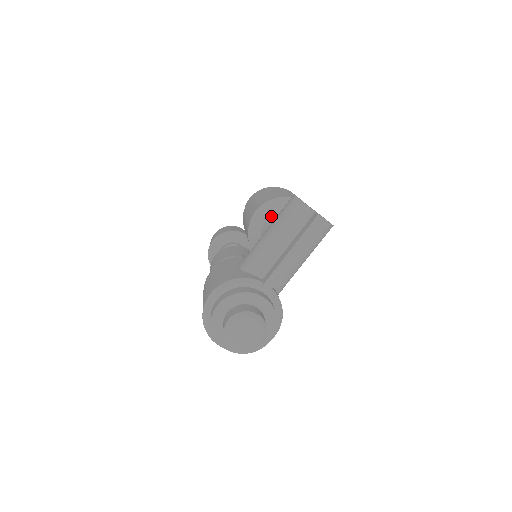
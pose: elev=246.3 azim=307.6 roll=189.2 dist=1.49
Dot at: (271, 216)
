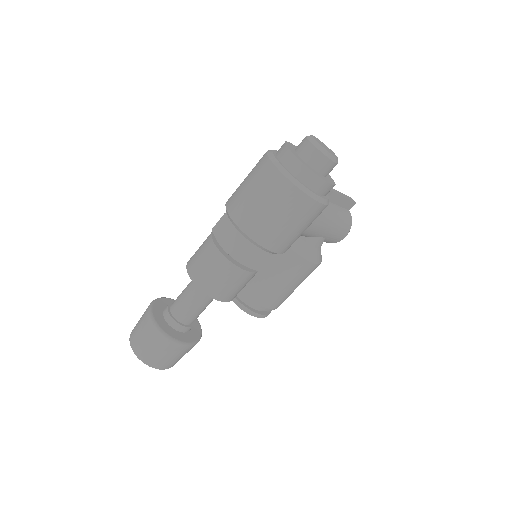
Dot at: occluded
